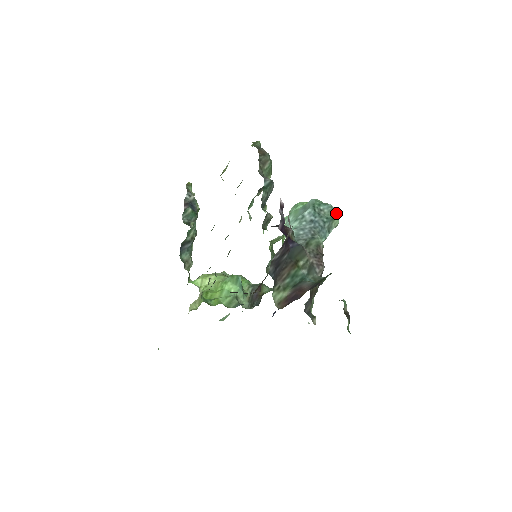
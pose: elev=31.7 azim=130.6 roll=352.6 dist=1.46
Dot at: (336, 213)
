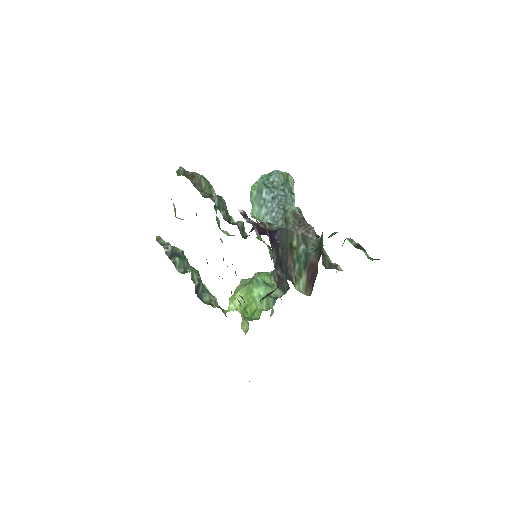
Dot at: (285, 173)
